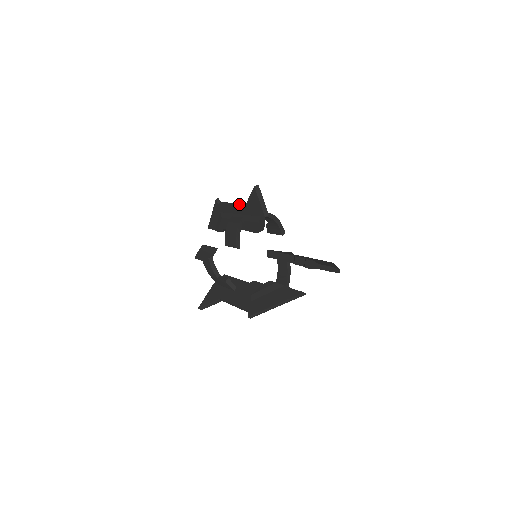
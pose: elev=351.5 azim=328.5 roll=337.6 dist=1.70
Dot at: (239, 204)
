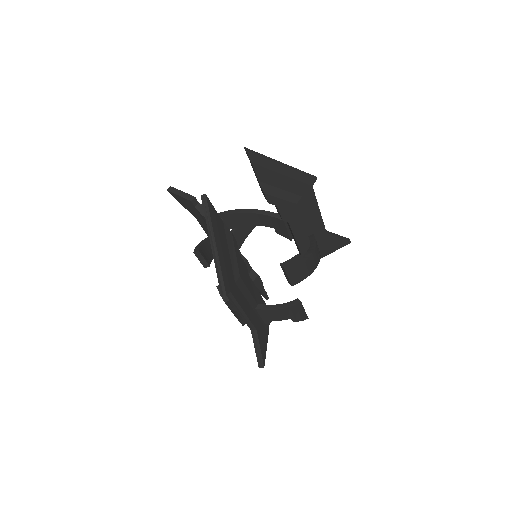
Dot at: (203, 228)
